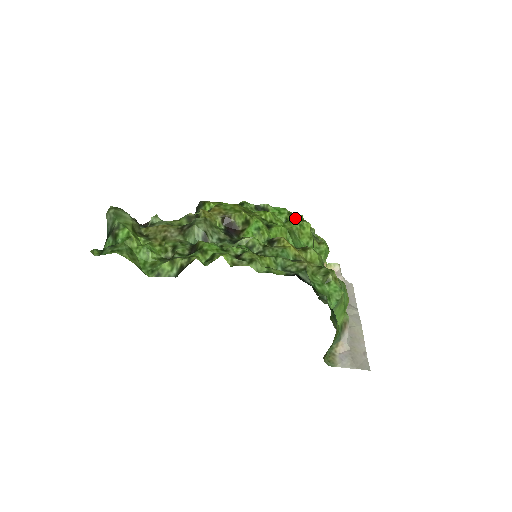
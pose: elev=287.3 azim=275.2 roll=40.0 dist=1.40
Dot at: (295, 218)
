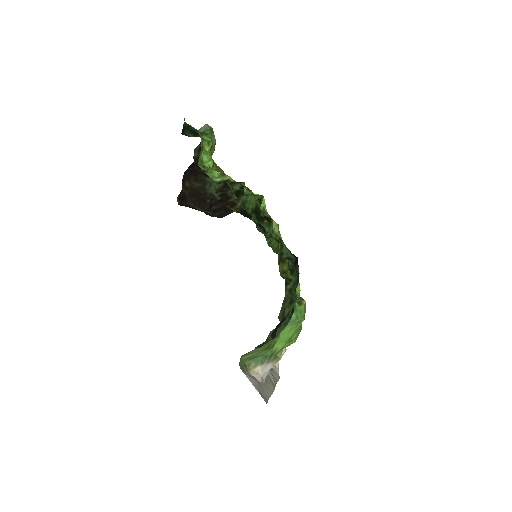
Dot at: occluded
